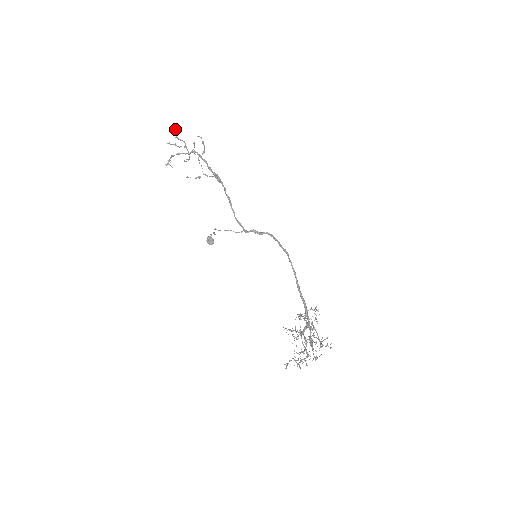
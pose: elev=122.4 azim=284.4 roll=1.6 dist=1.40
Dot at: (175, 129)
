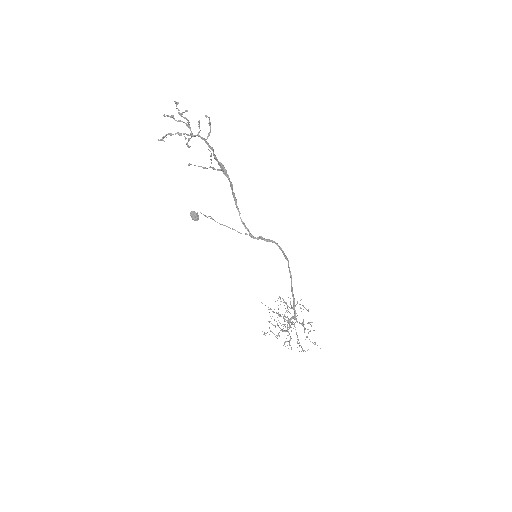
Dot at: occluded
